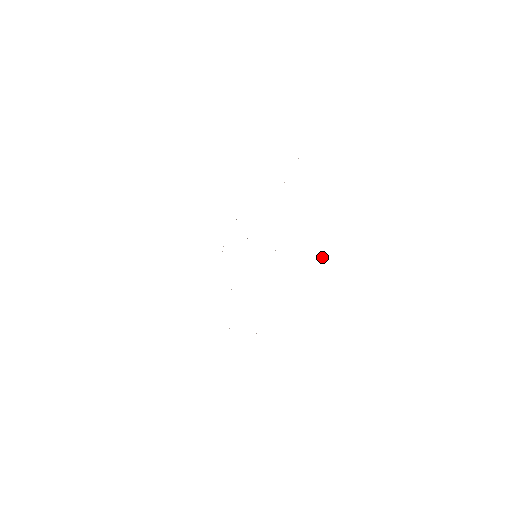
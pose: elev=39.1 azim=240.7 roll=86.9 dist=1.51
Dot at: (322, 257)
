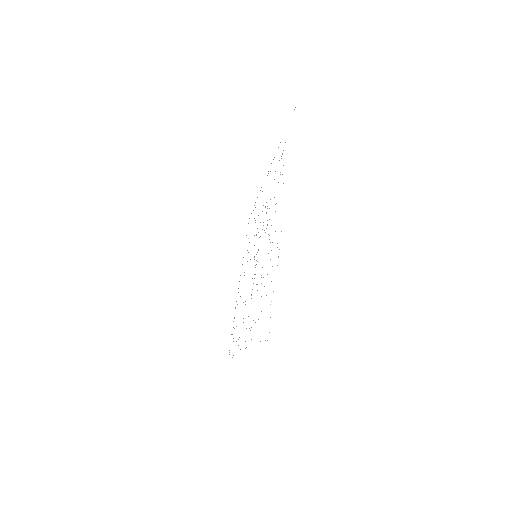
Dot at: occluded
